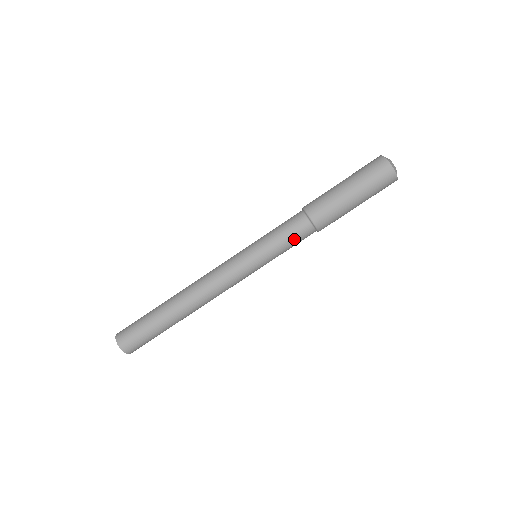
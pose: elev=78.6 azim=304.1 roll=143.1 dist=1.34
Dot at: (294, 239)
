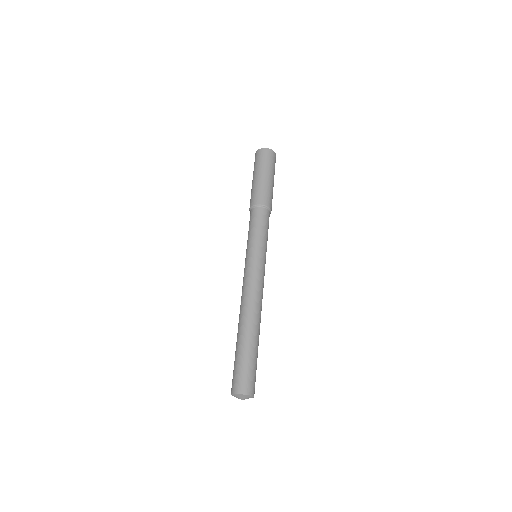
Dot at: (268, 227)
